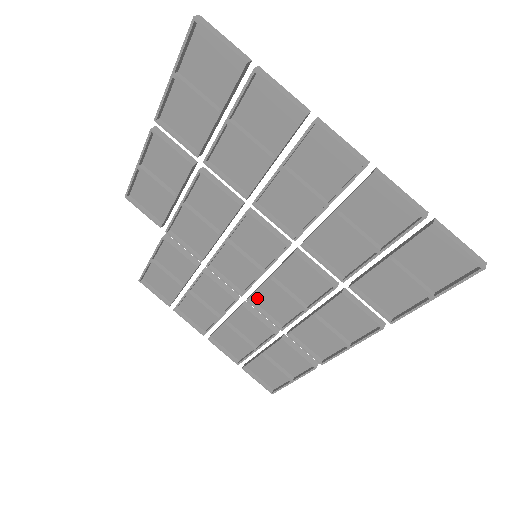
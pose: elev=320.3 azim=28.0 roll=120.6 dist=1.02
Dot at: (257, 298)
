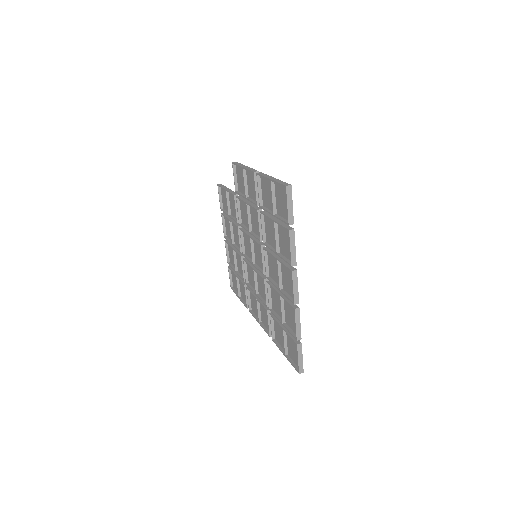
Dot at: occluded
